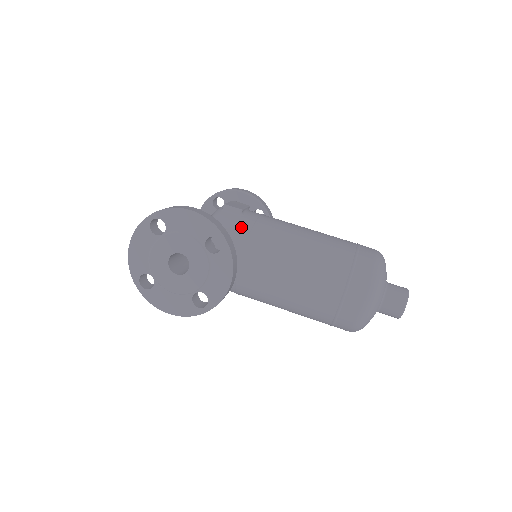
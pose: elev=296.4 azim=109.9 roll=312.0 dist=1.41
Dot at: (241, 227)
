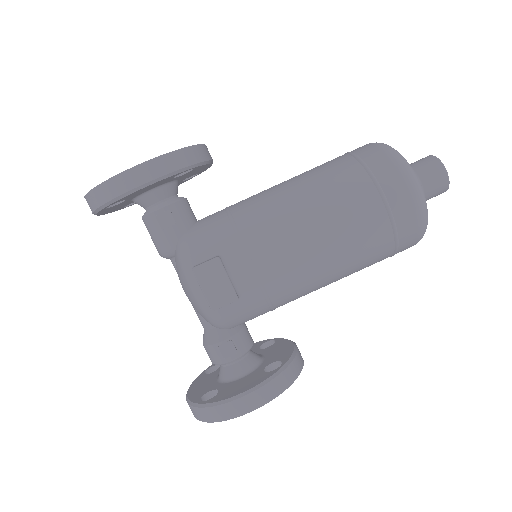
Dot at: (254, 308)
